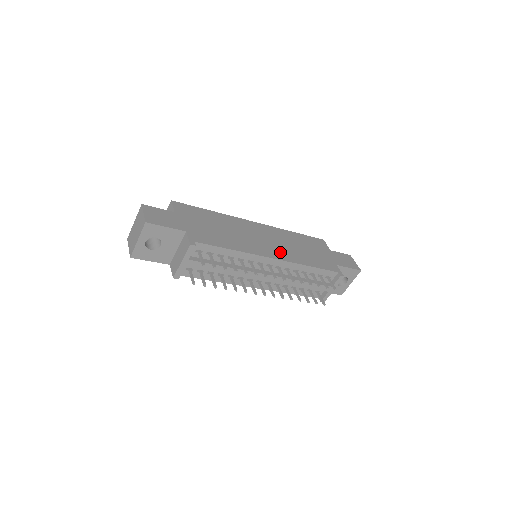
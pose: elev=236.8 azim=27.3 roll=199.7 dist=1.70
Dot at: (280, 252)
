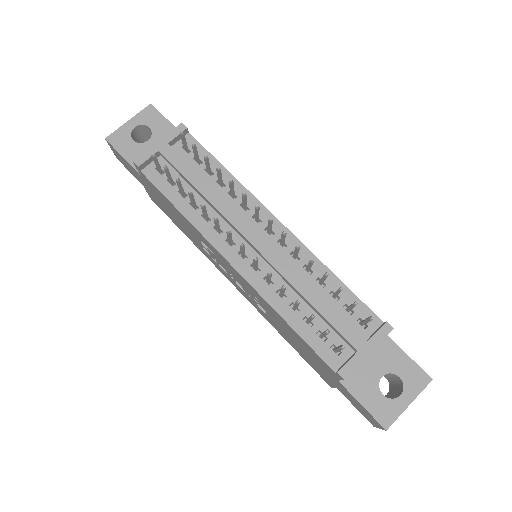
Dot at: occluded
